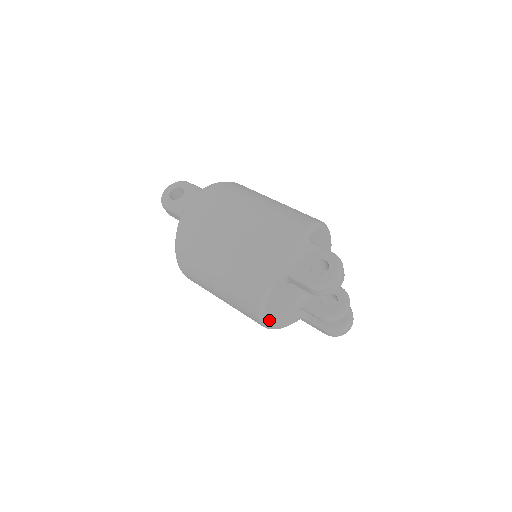
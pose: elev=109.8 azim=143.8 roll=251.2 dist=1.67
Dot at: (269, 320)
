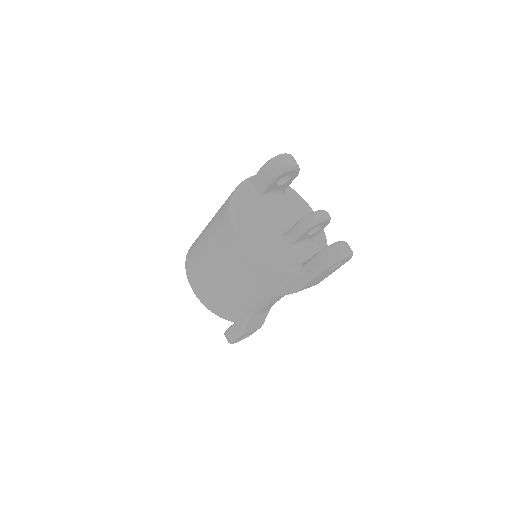
Dot at: (244, 231)
